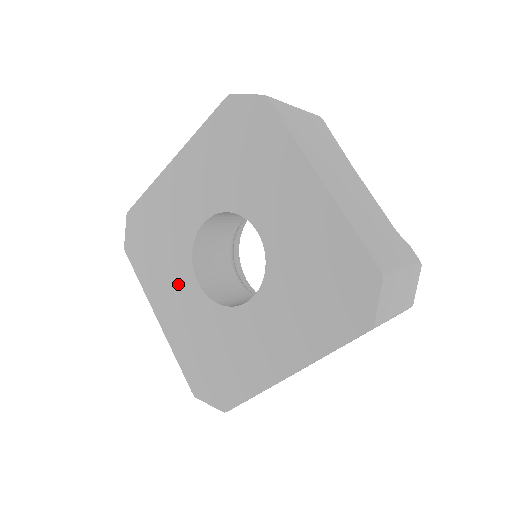
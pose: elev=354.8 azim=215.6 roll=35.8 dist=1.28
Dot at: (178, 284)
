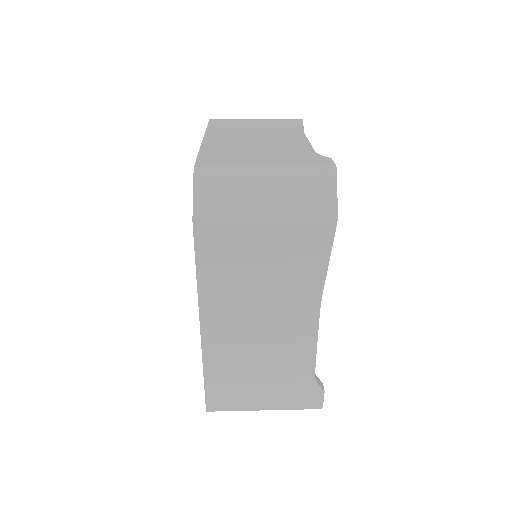
Dot at: occluded
